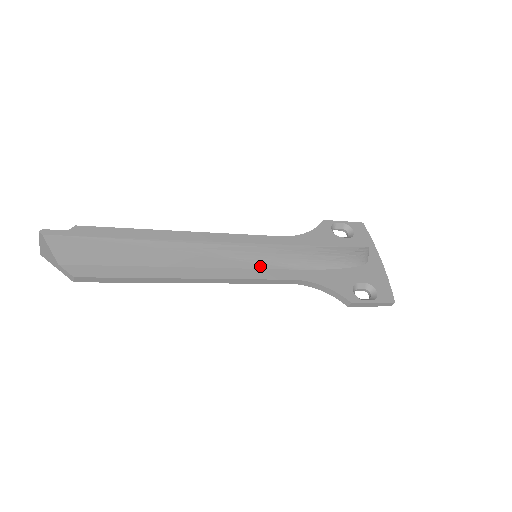
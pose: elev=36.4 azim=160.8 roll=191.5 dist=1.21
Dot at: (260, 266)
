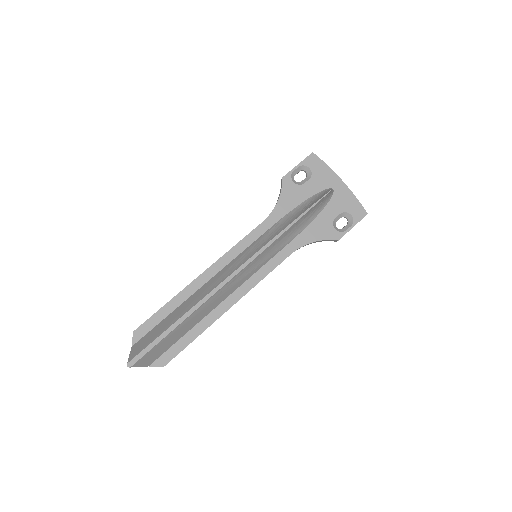
Dot at: (264, 263)
